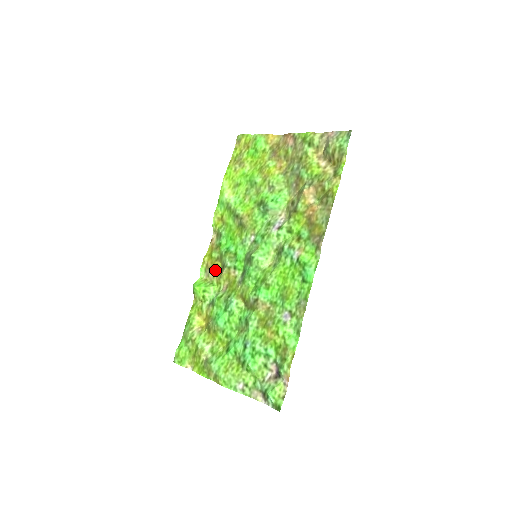
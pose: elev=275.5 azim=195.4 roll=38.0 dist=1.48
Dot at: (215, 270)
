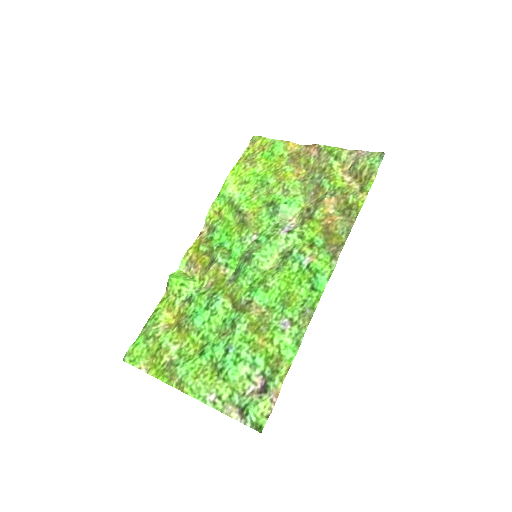
Dot at: (200, 264)
